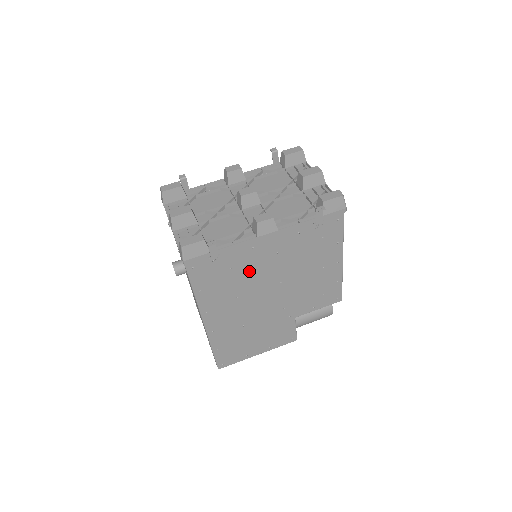
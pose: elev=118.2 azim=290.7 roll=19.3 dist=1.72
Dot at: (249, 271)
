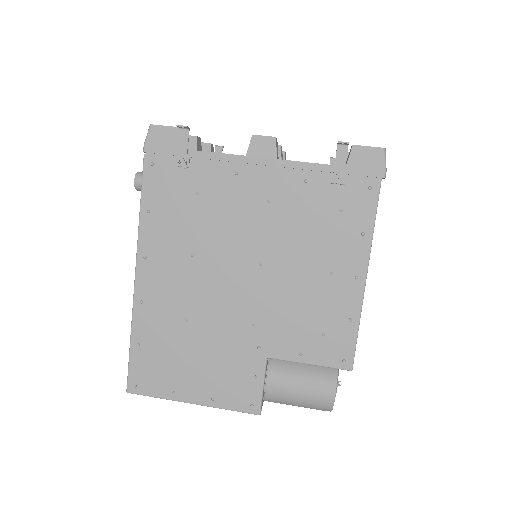
Dot at: (221, 214)
